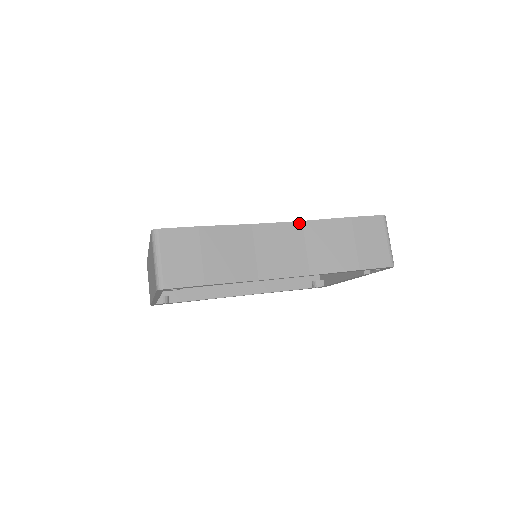
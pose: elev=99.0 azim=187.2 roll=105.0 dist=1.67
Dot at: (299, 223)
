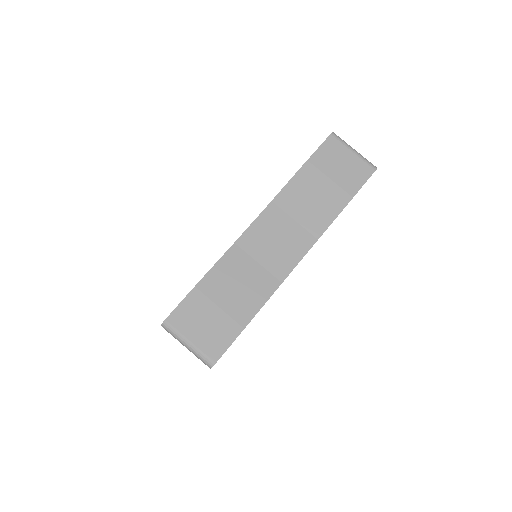
Dot at: (271, 205)
